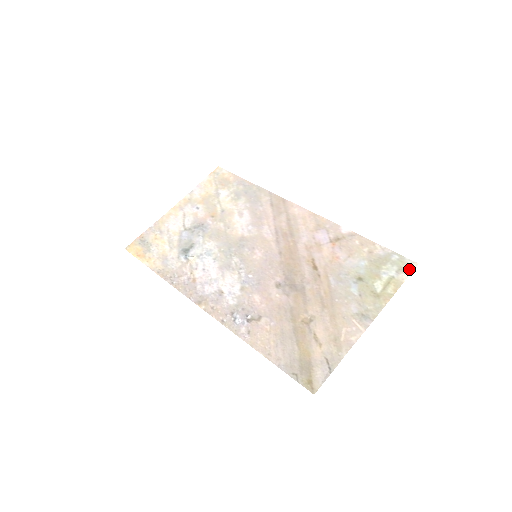
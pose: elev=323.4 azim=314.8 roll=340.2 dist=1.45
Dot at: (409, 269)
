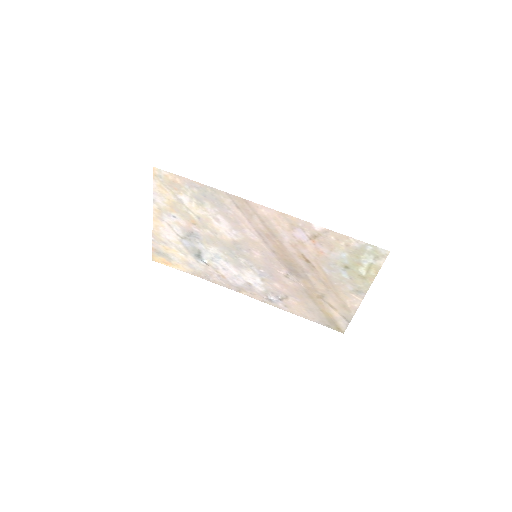
Dot at: (383, 257)
